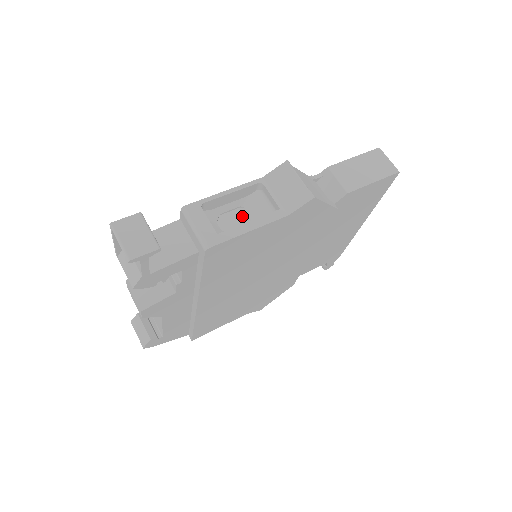
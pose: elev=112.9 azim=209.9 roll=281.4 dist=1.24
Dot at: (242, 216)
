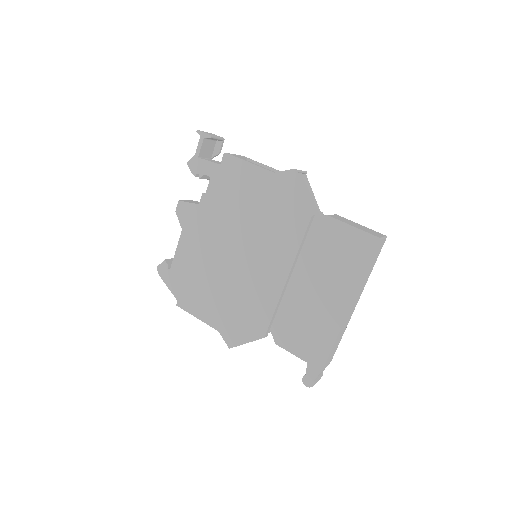
Dot at: occluded
